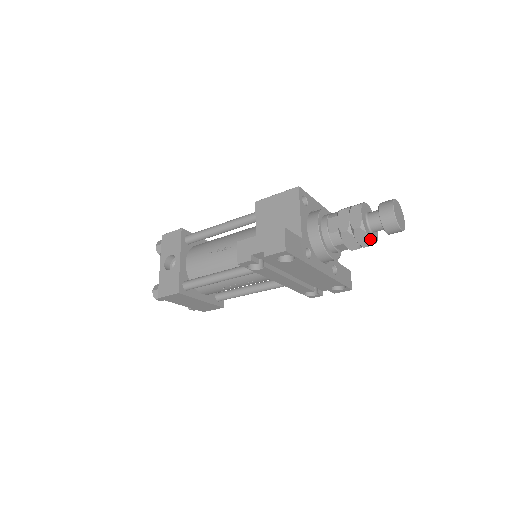
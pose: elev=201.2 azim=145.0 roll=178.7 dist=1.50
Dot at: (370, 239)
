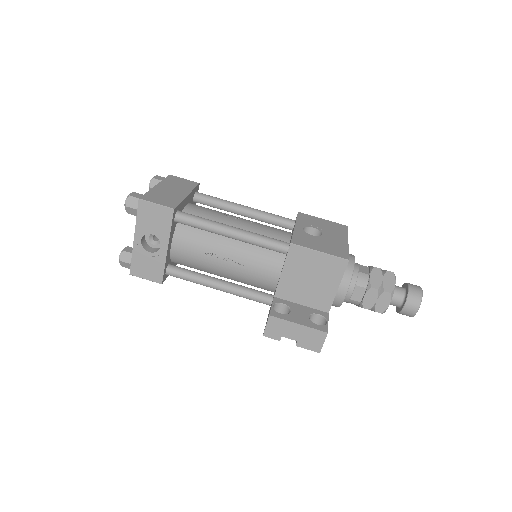
Dot at: occluded
